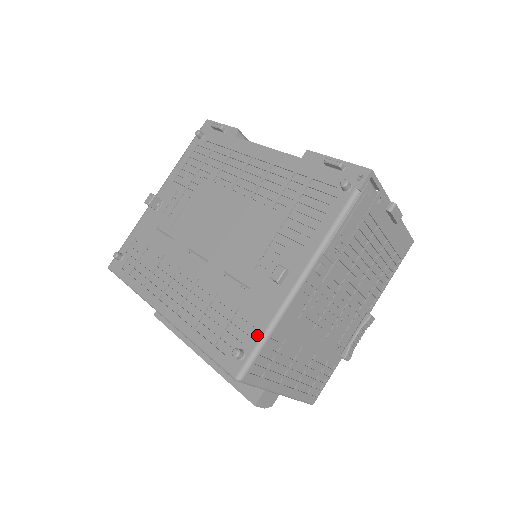
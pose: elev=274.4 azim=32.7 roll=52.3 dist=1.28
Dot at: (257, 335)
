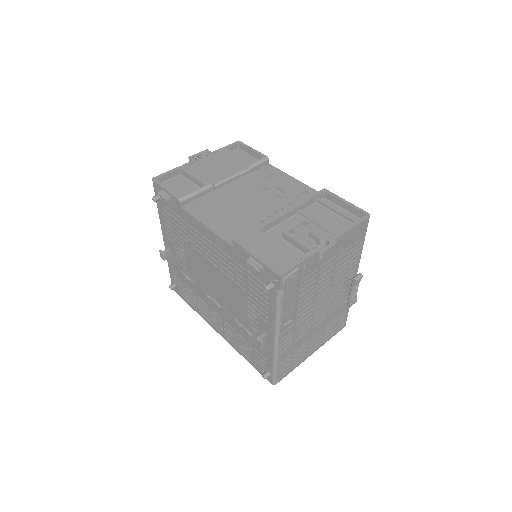
Dot at: (270, 366)
